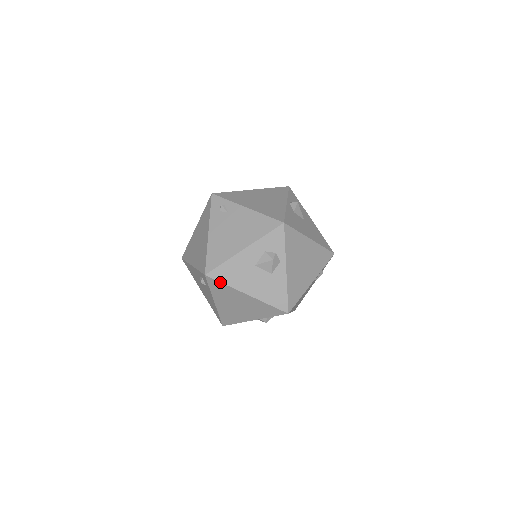
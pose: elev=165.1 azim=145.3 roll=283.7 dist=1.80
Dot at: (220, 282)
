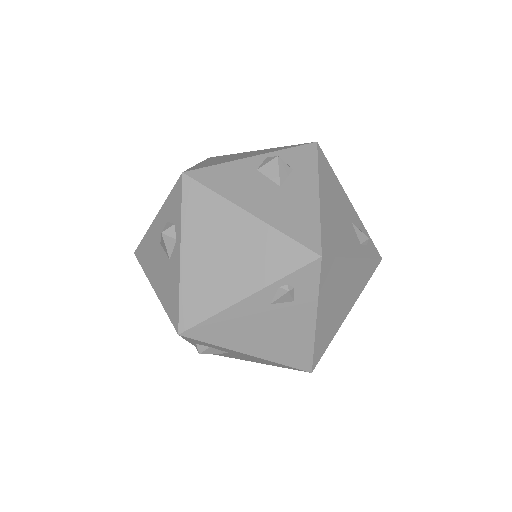
Dot at: (141, 265)
